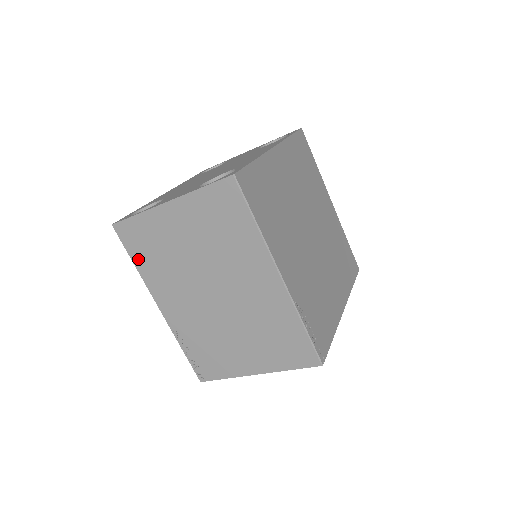
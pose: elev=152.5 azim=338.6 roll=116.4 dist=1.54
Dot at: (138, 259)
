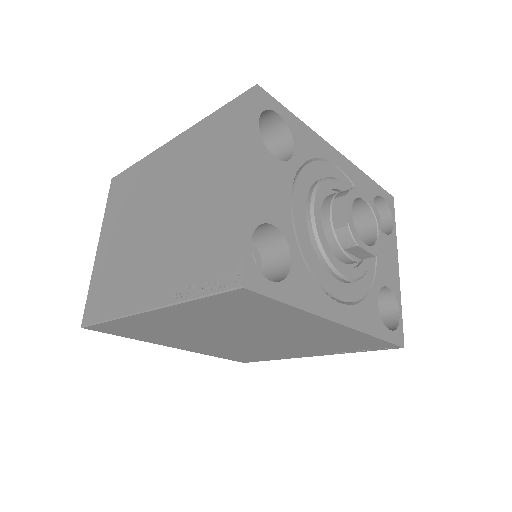
Dot at: (107, 310)
